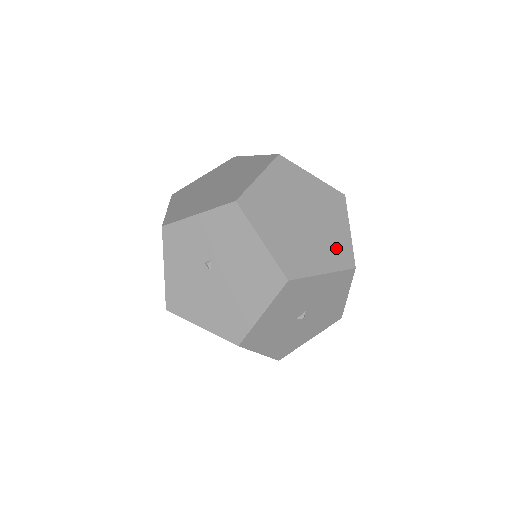
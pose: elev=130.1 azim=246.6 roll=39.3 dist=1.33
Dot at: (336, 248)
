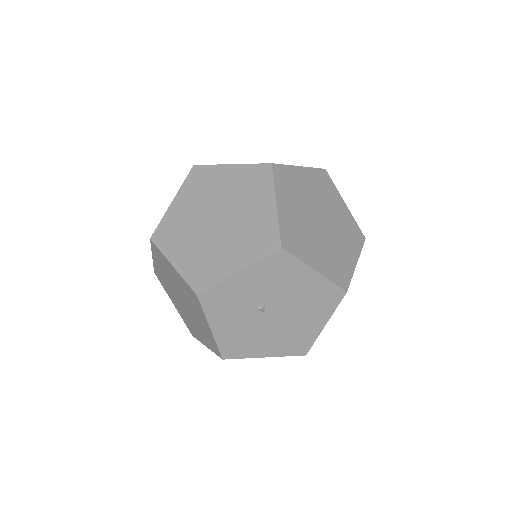
Dot at: (349, 231)
